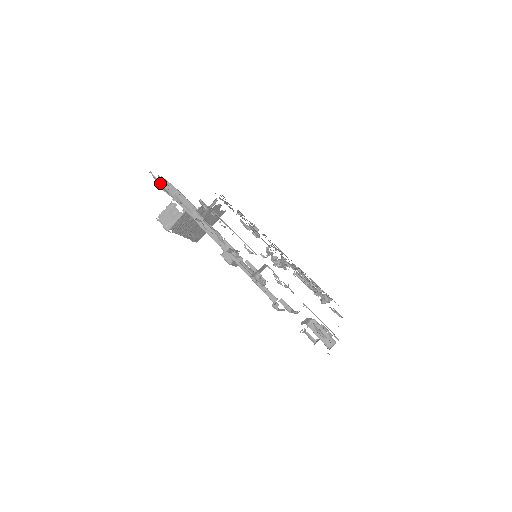
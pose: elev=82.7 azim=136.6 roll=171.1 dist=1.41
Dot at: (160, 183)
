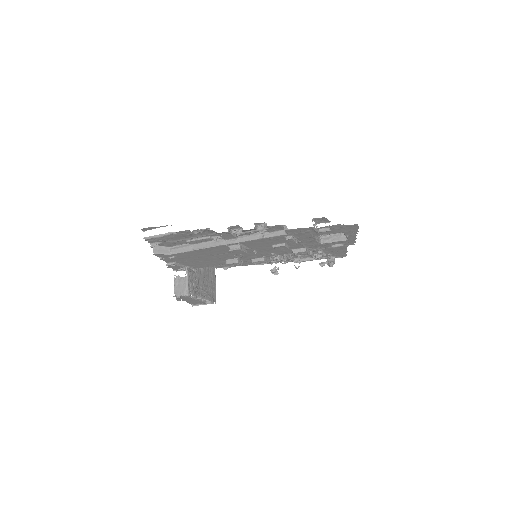
Dot at: (154, 236)
